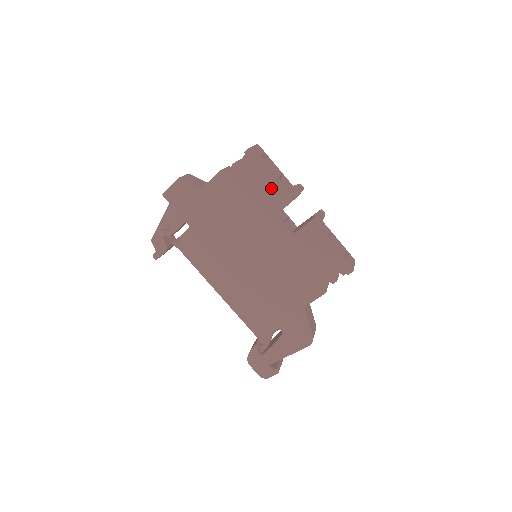
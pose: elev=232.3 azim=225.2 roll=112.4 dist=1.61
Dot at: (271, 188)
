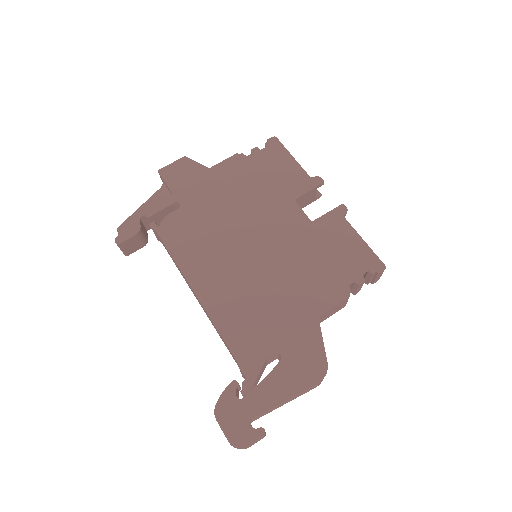
Dot at: (291, 173)
